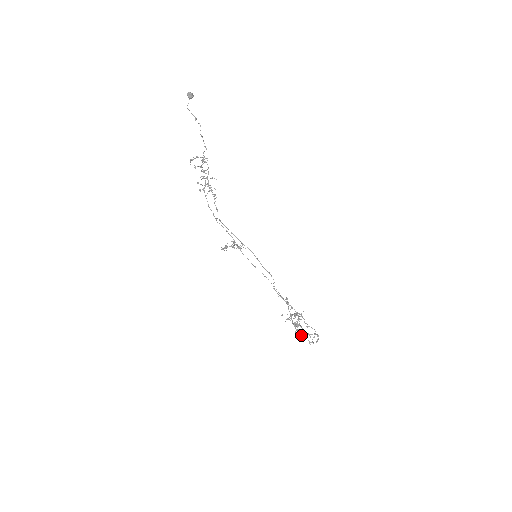
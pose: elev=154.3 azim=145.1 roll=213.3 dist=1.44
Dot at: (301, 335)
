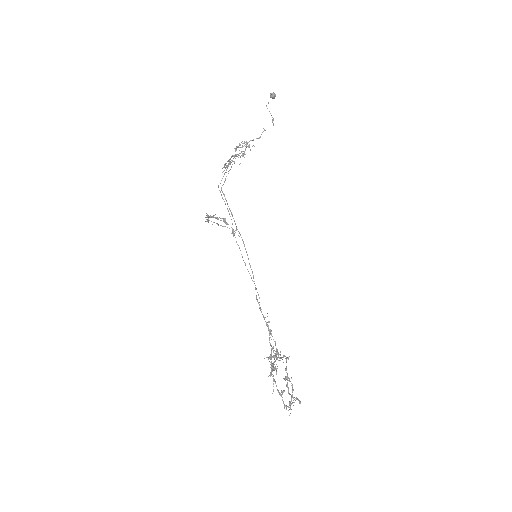
Dot at: occluded
